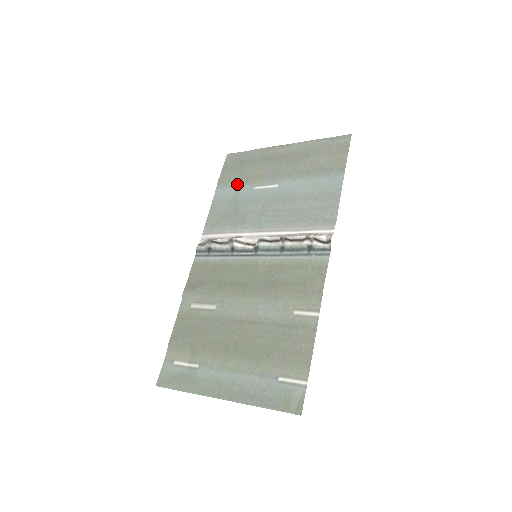
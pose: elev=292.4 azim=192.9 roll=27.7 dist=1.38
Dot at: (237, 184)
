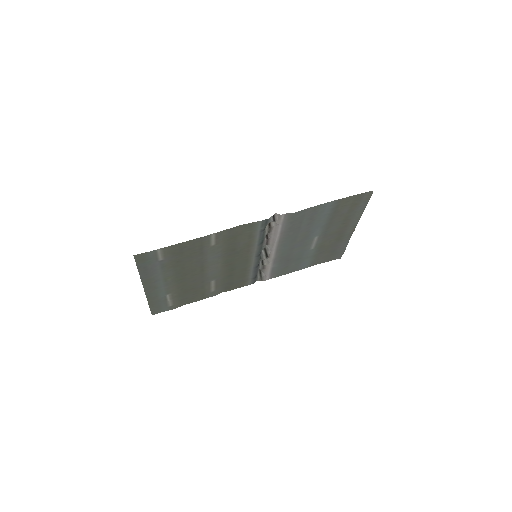
Dot at: (314, 256)
